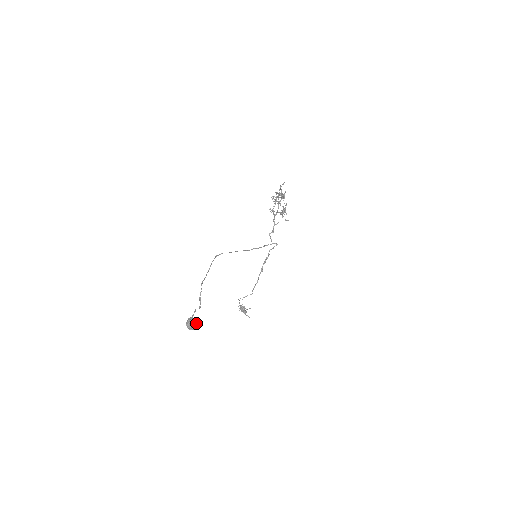
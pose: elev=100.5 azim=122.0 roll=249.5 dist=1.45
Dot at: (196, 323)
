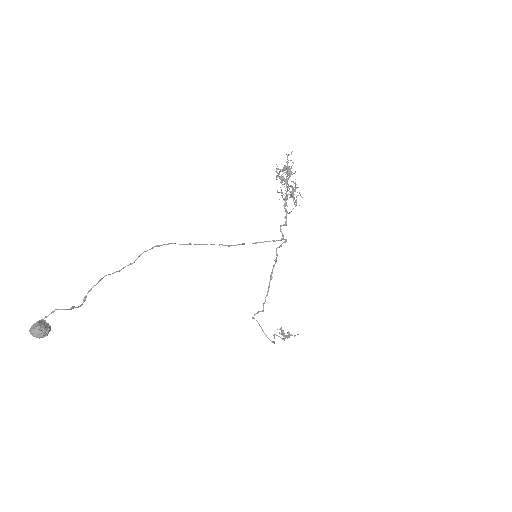
Dot at: (38, 328)
